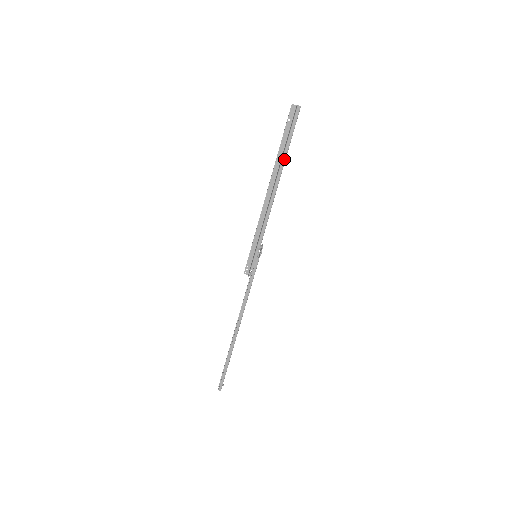
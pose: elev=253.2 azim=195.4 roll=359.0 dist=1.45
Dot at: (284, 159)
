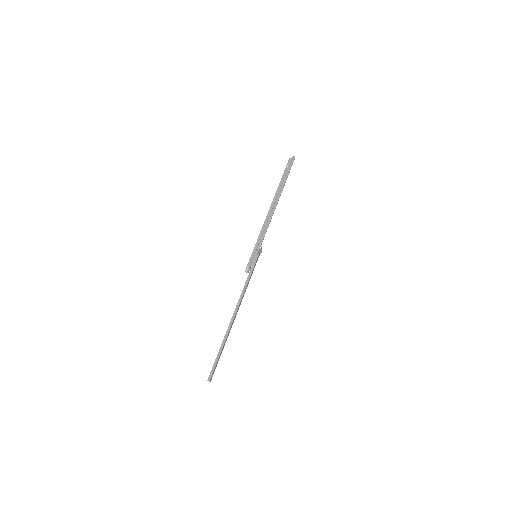
Dot at: (282, 187)
